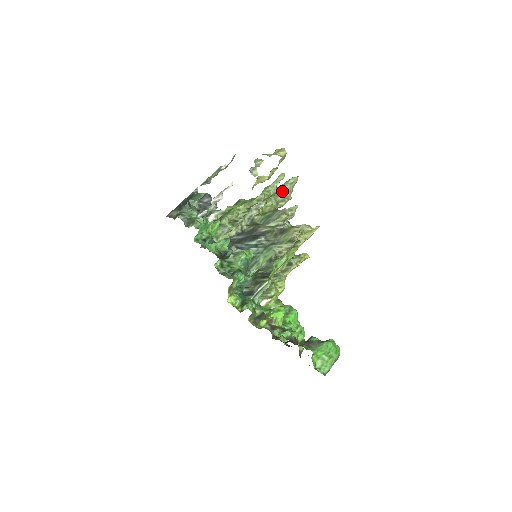
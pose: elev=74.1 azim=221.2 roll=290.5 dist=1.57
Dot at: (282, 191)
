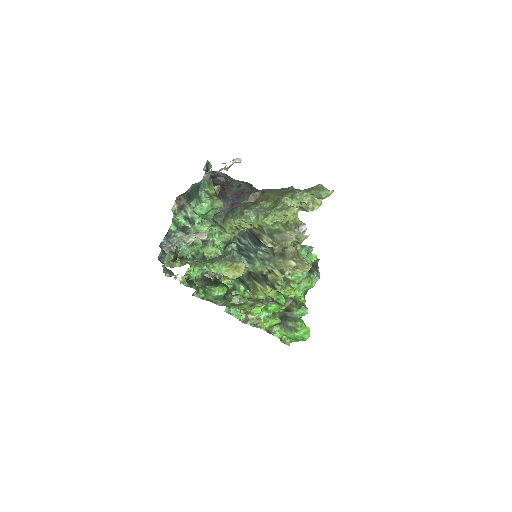
Dot at: (306, 202)
